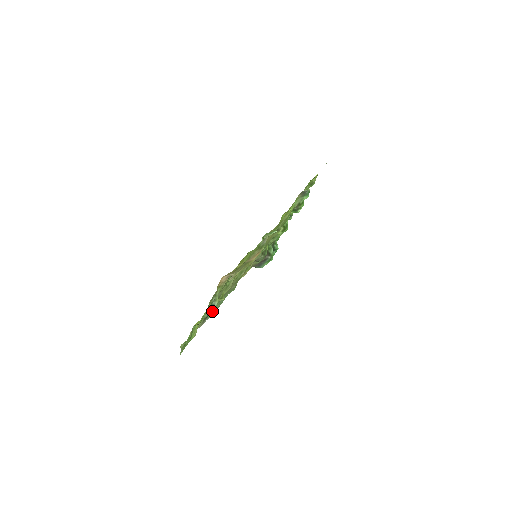
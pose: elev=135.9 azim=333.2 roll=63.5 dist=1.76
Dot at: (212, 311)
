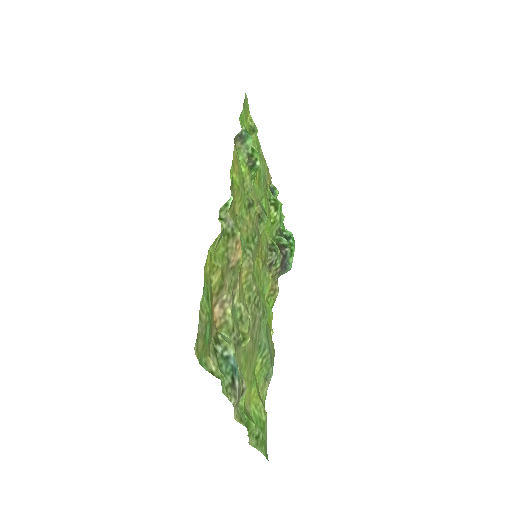
Dot at: (235, 366)
